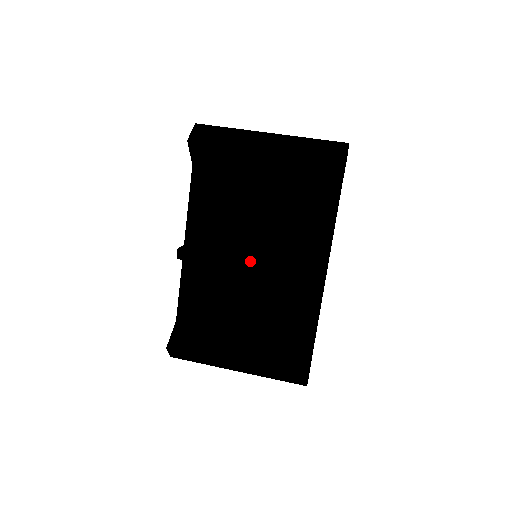
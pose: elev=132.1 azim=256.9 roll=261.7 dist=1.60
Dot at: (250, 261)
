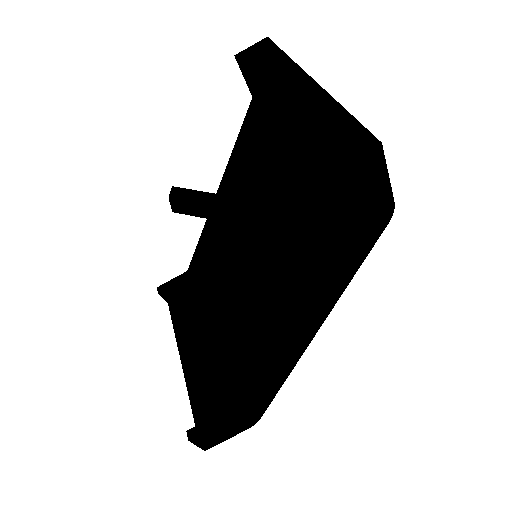
Dot at: (226, 253)
